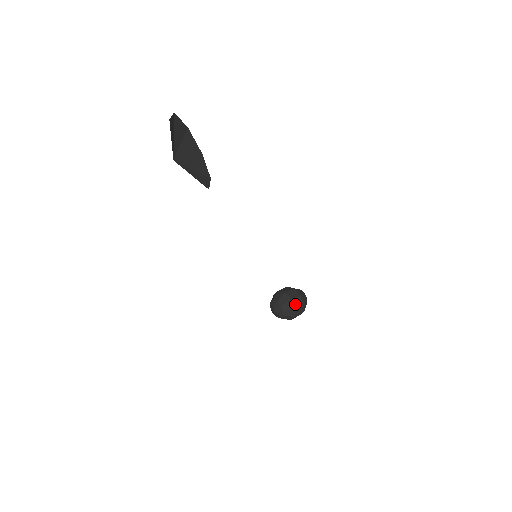
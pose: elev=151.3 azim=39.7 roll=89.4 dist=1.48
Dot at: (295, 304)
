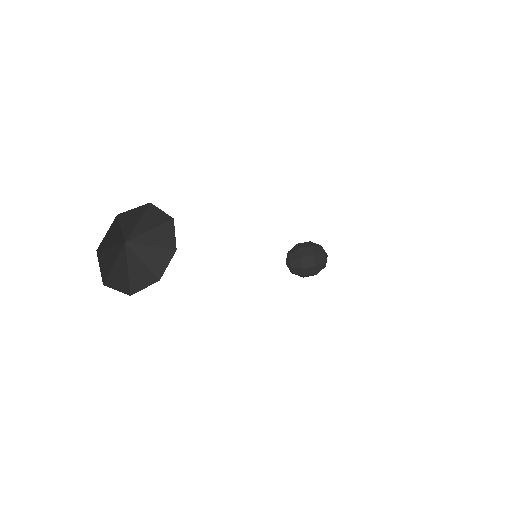
Dot at: (305, 272)
